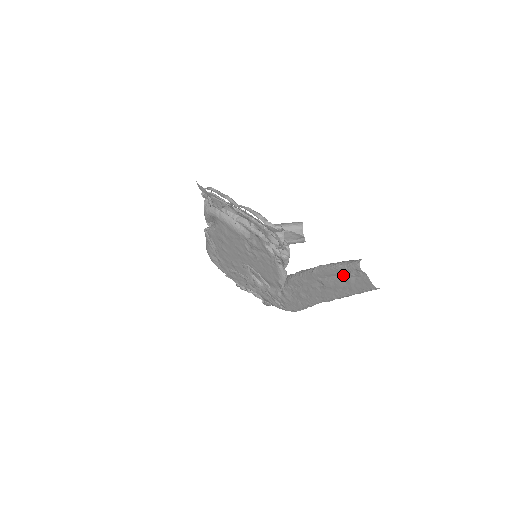
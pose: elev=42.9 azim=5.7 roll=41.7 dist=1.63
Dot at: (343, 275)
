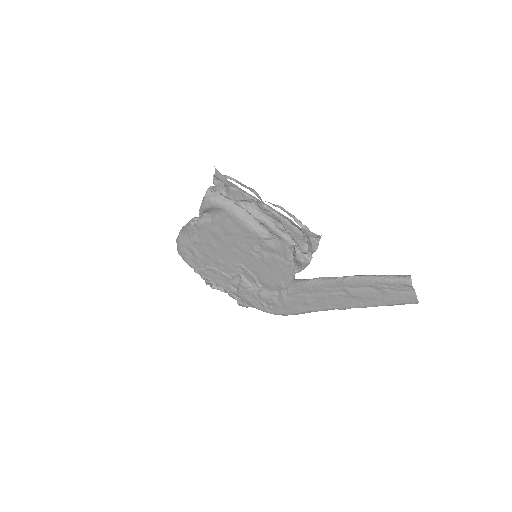
Dot at: (384, 288)
